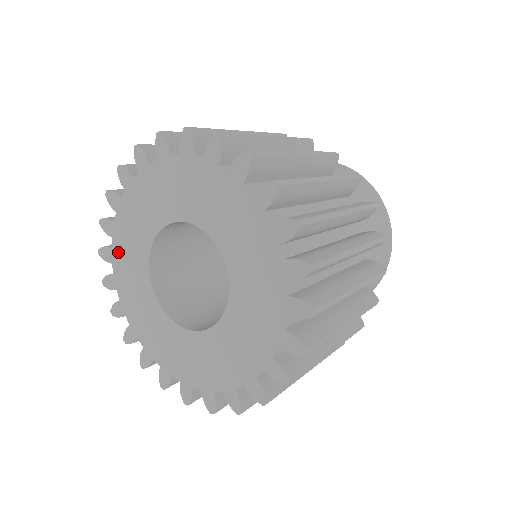
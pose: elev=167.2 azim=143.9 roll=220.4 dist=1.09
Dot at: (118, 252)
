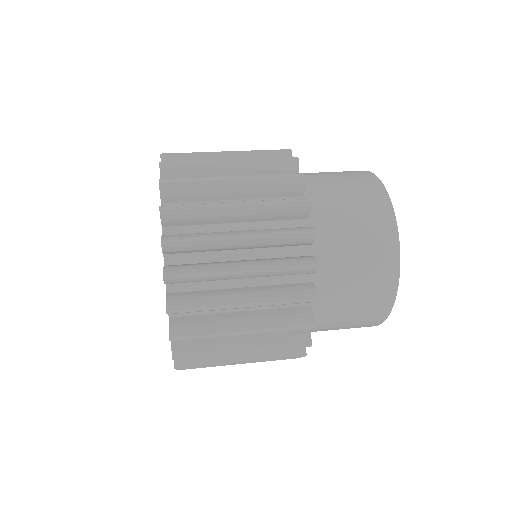
Dot at: occluded
